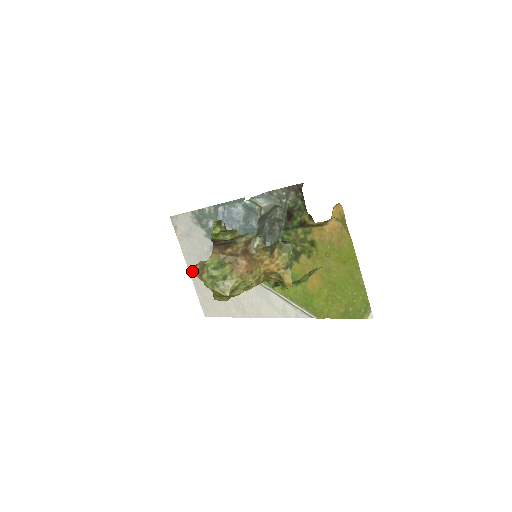
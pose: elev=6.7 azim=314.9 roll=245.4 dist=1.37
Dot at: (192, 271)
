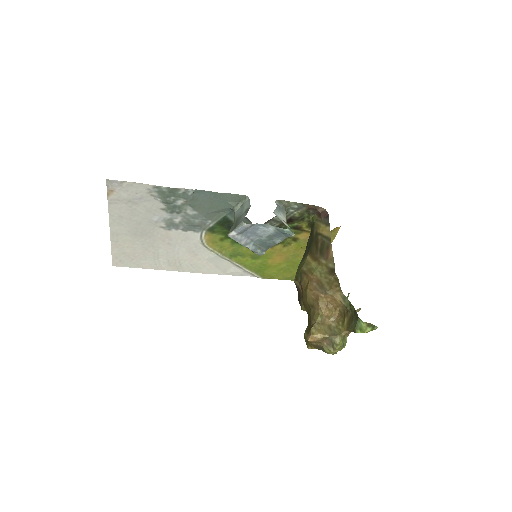
Dot at: (116, 231)
